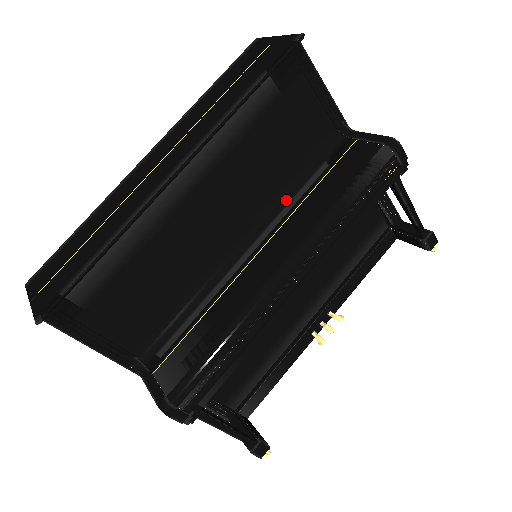
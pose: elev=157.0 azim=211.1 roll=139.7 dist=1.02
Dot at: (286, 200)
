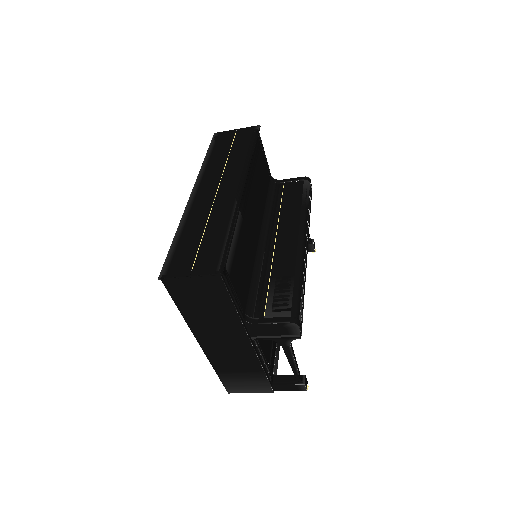
Dot at: (268, 215)
